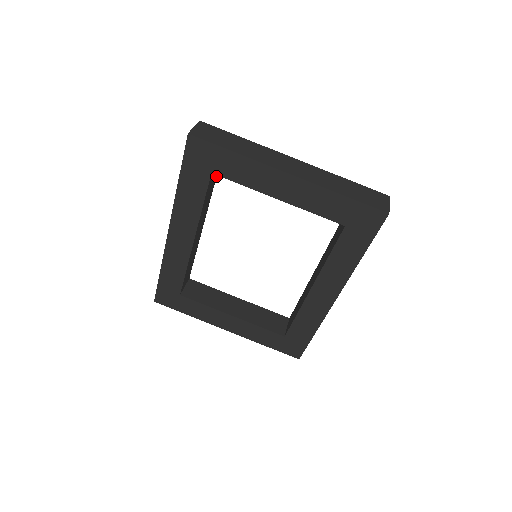
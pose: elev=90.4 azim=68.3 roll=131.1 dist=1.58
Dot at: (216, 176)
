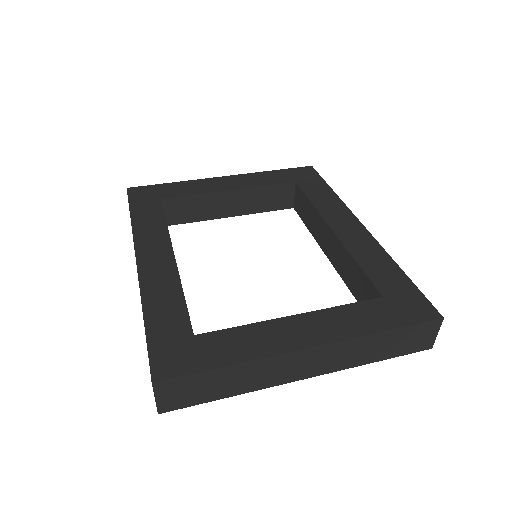
Dot at: occluded
